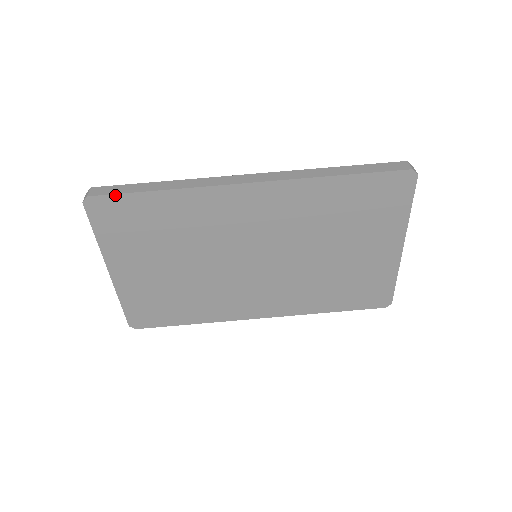
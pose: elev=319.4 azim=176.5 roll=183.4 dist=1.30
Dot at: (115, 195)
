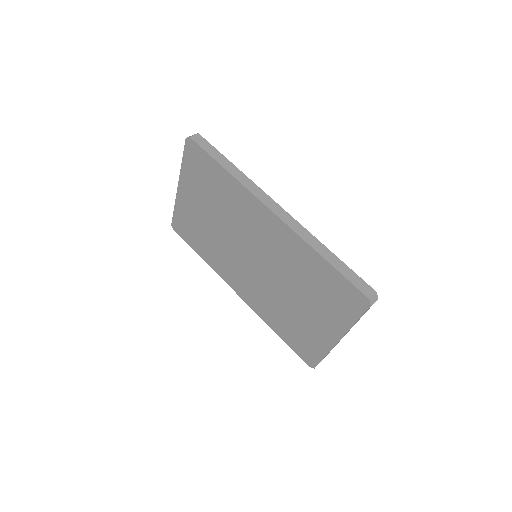
Dot at: (203, 149)
